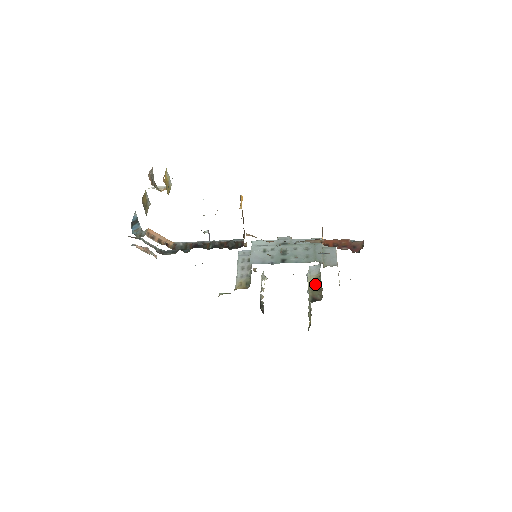
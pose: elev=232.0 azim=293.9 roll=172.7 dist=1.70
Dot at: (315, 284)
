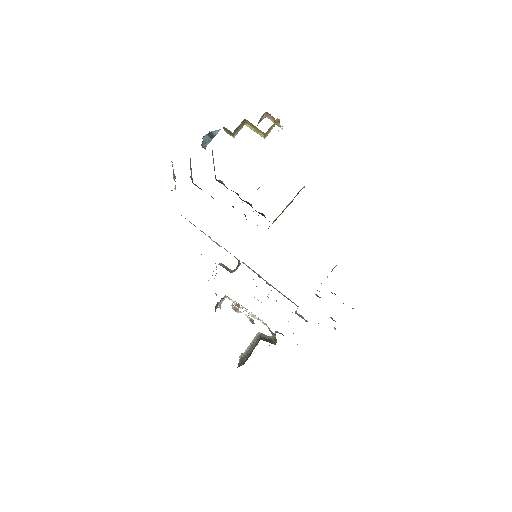
Dot at: (267, 338)
